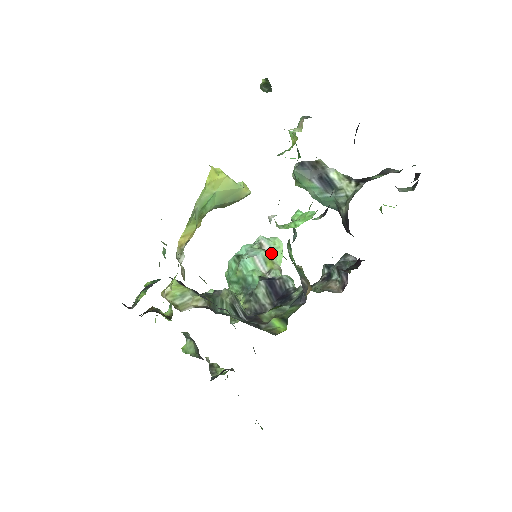
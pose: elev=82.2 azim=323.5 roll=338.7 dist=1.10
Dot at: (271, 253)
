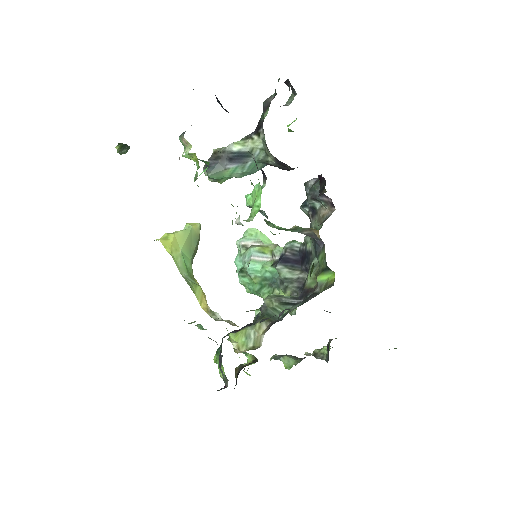
Dot at: (257, 243)
